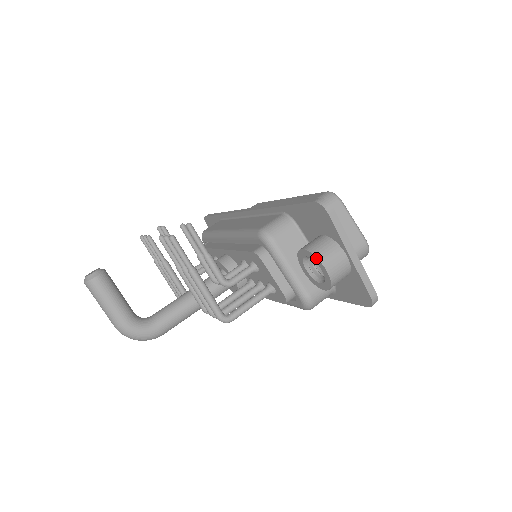
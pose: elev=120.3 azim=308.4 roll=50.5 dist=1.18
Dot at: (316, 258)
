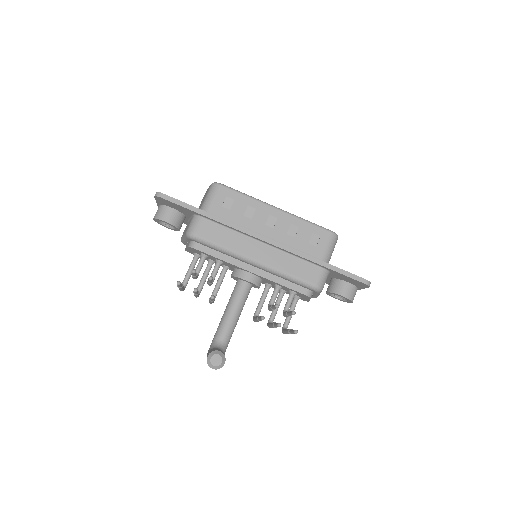
Dot at: (351, 301)
